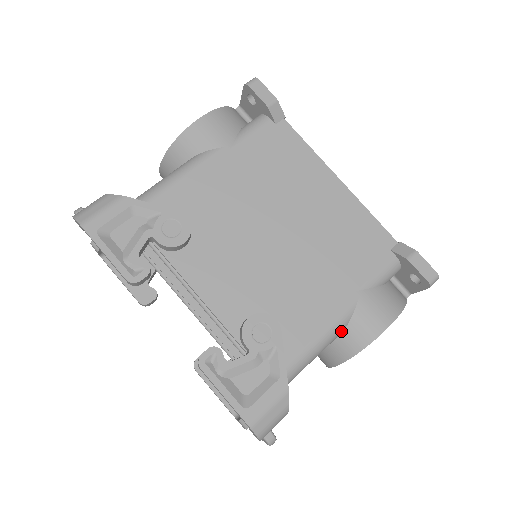
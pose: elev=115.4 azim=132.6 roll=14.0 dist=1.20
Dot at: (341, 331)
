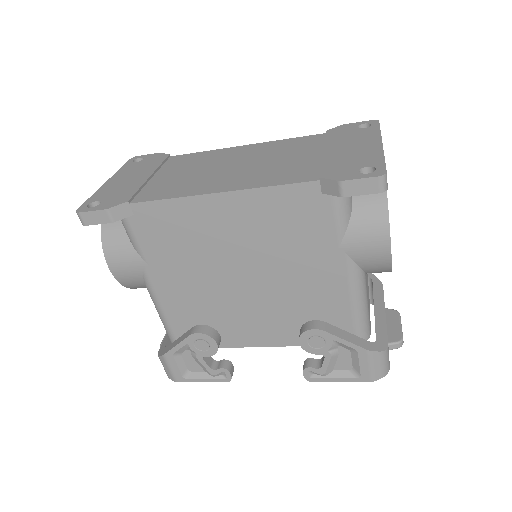
Dot at: (362, 275)
